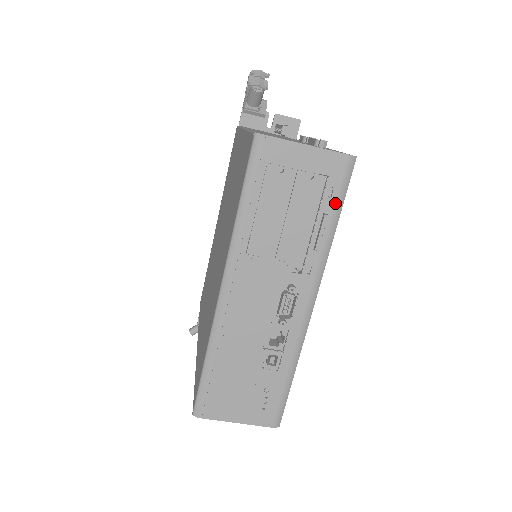
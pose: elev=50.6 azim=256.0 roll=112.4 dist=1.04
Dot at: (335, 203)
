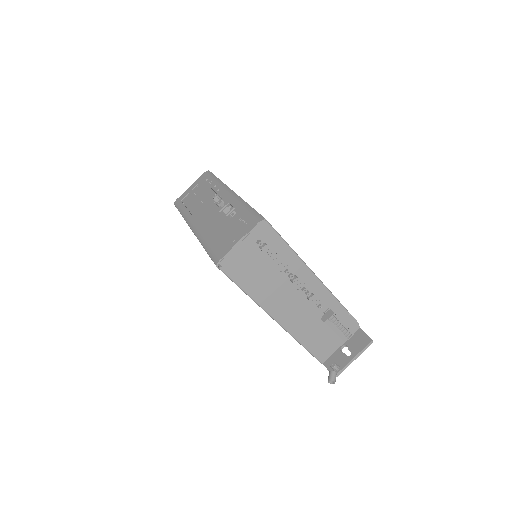
Dot at: (211, 178)
